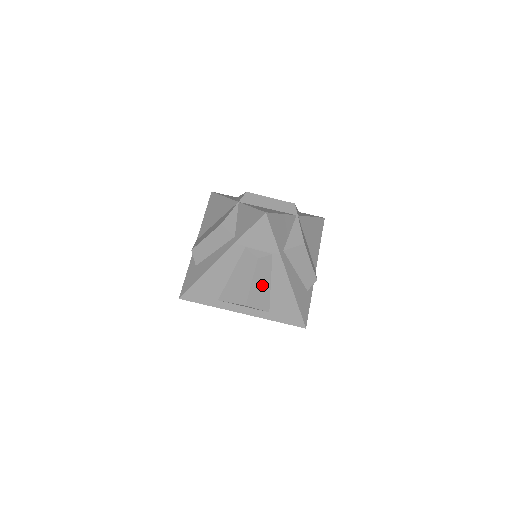
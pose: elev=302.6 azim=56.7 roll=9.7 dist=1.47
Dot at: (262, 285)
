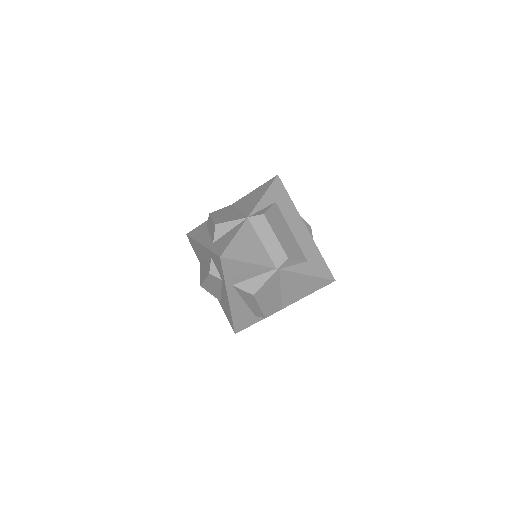
Dot at: (214, 287)
